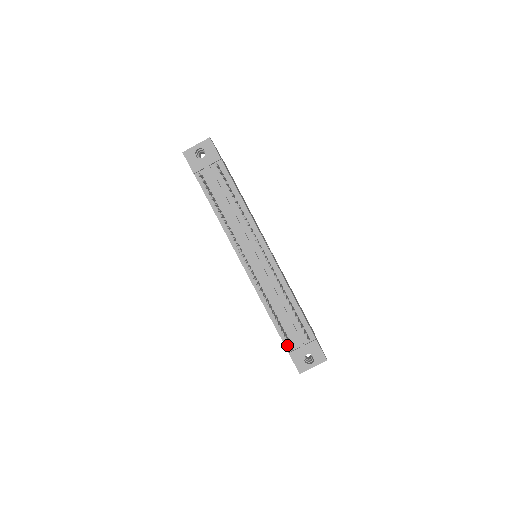
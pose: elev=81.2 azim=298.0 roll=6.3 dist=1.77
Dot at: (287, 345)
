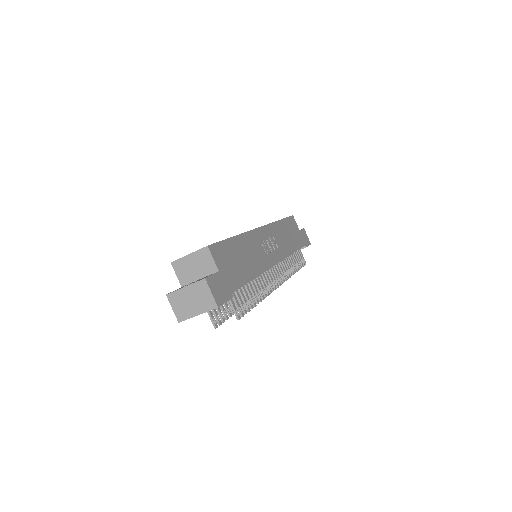
Dot at: occluded
